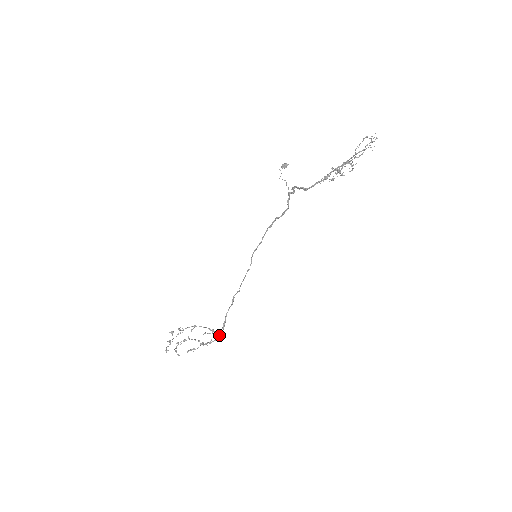
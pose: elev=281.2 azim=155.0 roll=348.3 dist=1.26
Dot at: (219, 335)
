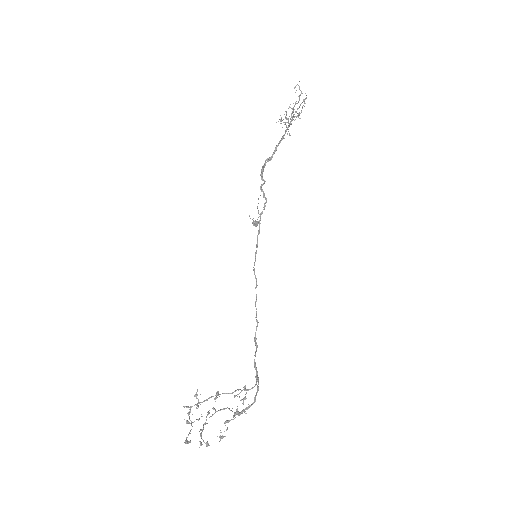
Dot at: (256, 392)
